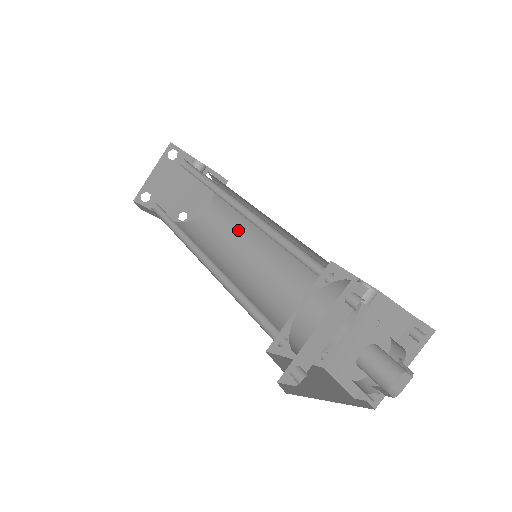
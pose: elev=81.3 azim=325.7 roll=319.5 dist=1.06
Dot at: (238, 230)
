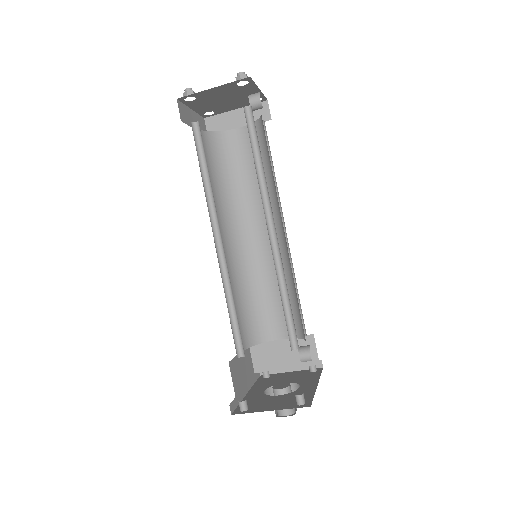
Dot at: (252, 186)
